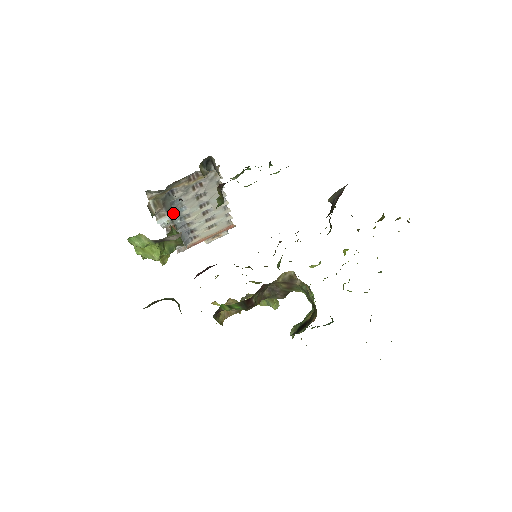
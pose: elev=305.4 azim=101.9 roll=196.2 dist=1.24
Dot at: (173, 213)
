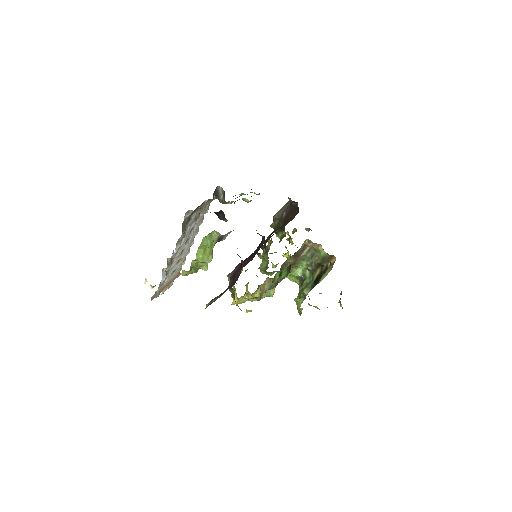
Dot at: occluded
